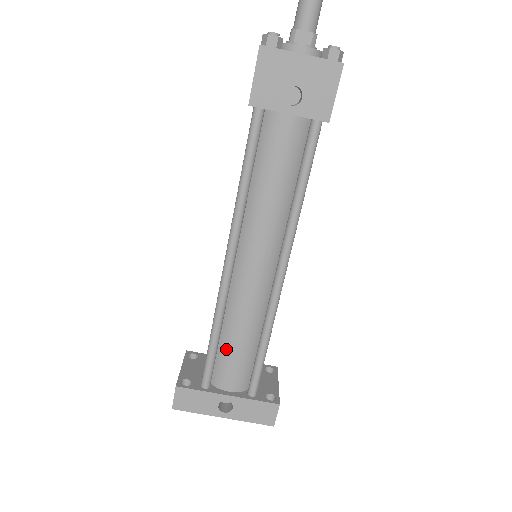
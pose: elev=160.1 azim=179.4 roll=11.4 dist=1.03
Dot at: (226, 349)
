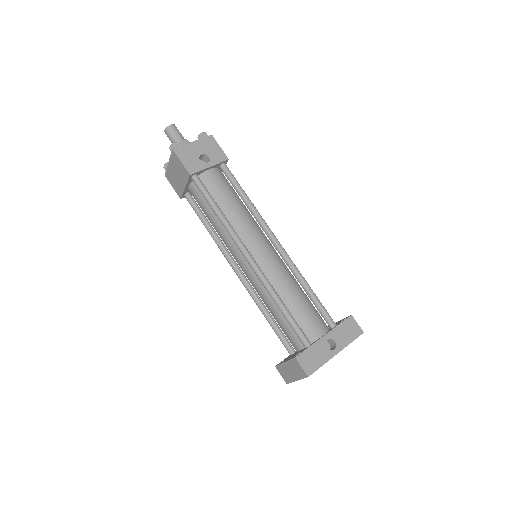
Dot at: (295, 310)
